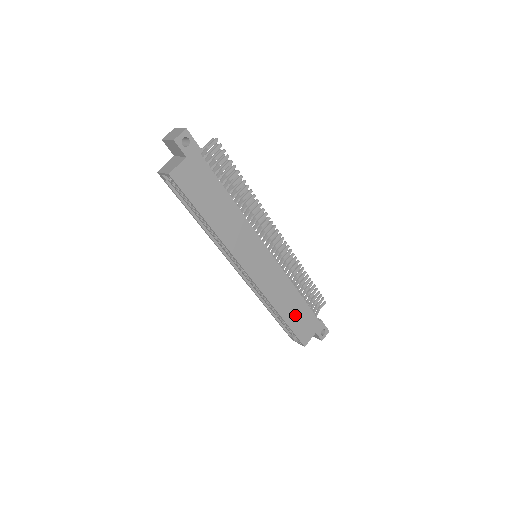
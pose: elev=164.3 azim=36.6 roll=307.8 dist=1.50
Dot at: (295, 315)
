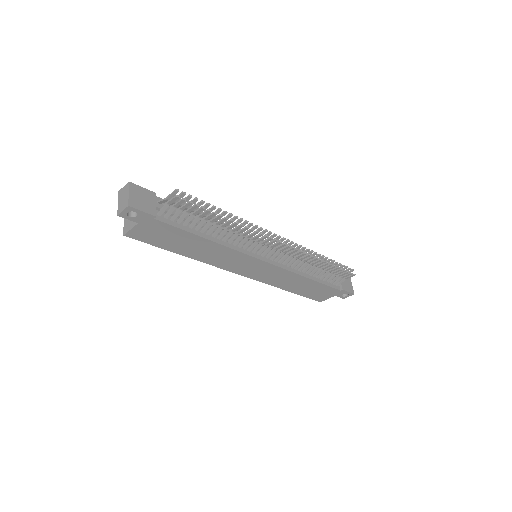
Dot at: (306, 289)
